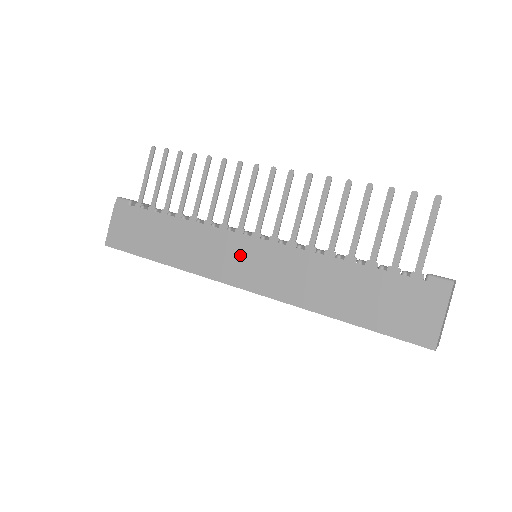
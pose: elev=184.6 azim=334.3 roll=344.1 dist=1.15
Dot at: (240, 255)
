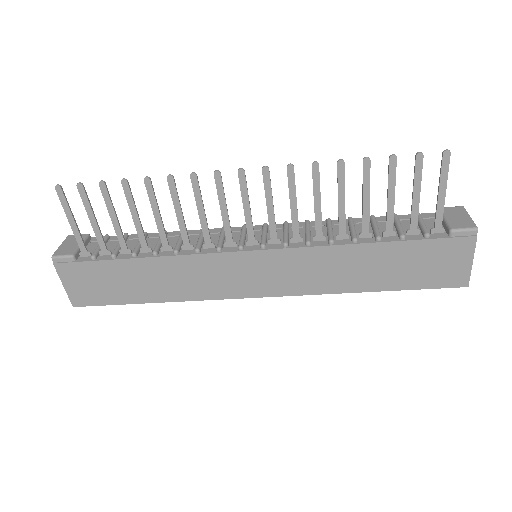
Dot at: (246, 271)
